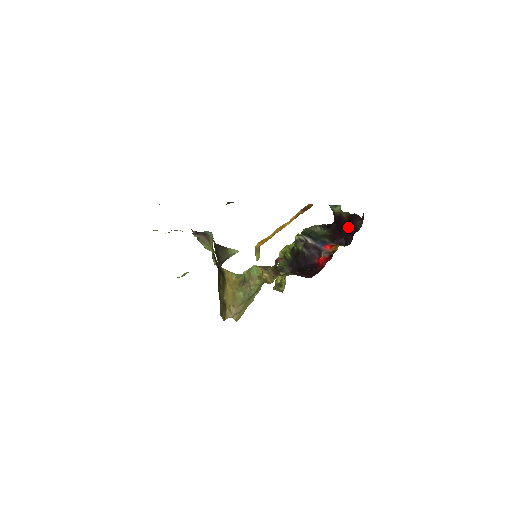
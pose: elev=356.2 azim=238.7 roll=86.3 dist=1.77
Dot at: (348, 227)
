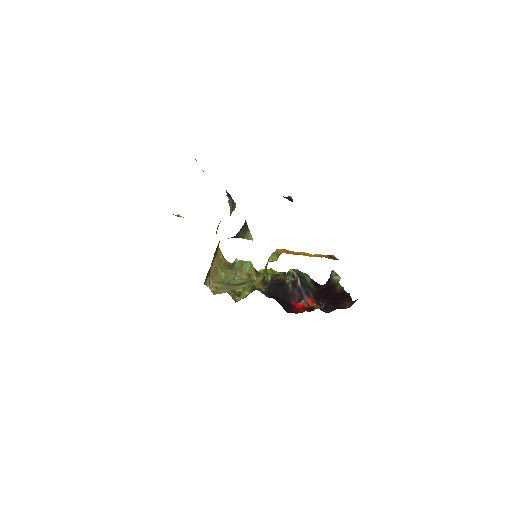
Dot at: (336, 299)
